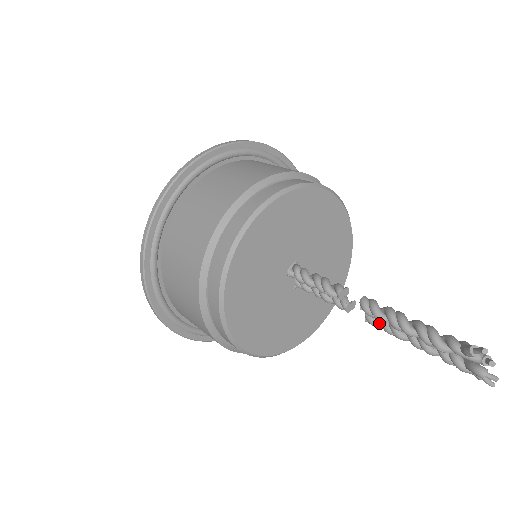
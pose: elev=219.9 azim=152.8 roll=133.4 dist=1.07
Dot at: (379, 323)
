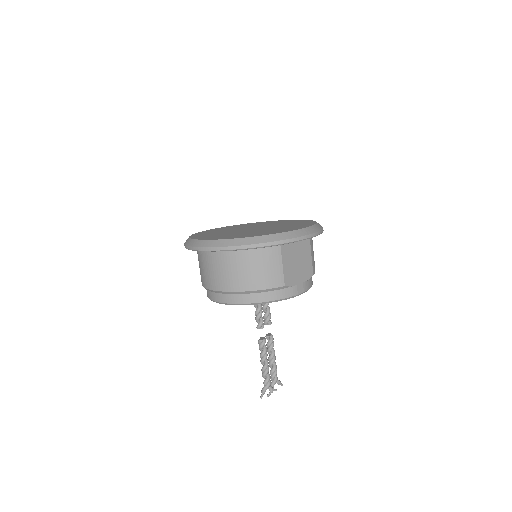
Dot at: (268, 341)
